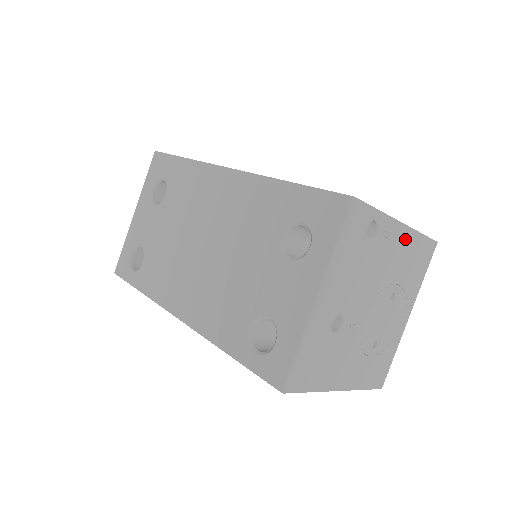
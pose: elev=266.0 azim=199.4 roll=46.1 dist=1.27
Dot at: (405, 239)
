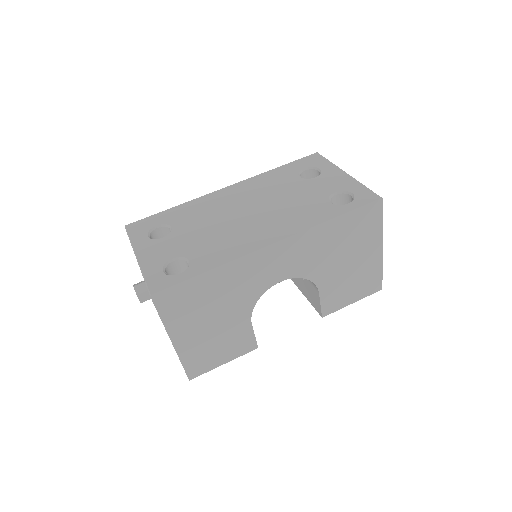
Dot at: occluded
